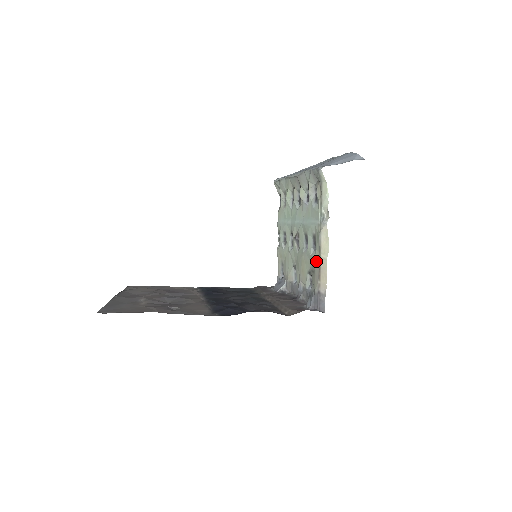
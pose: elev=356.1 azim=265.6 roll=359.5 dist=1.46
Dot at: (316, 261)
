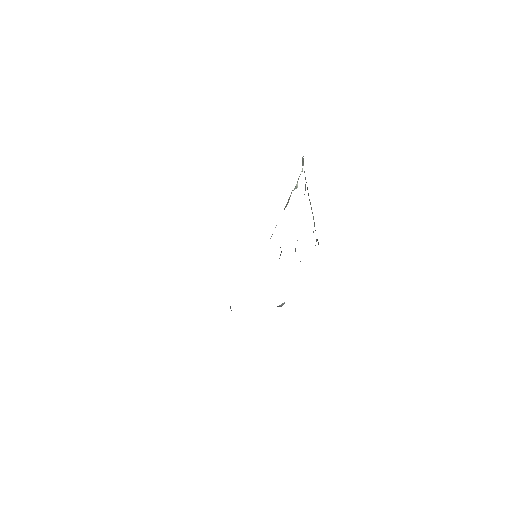
Dot at: occluded
